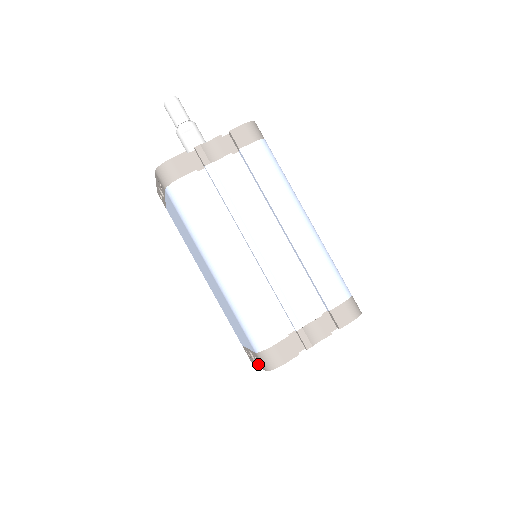
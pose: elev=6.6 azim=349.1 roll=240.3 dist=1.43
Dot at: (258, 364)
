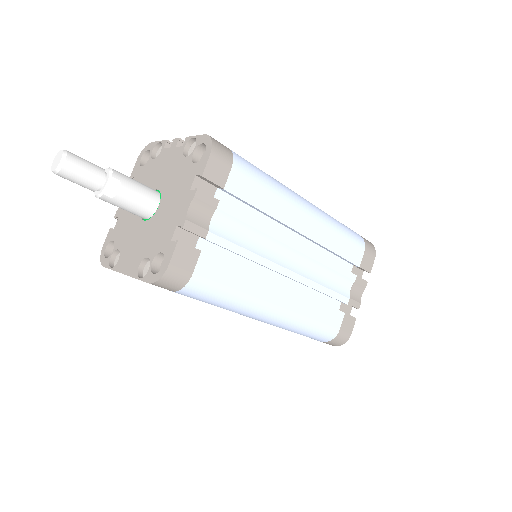
Dot at: occluded
